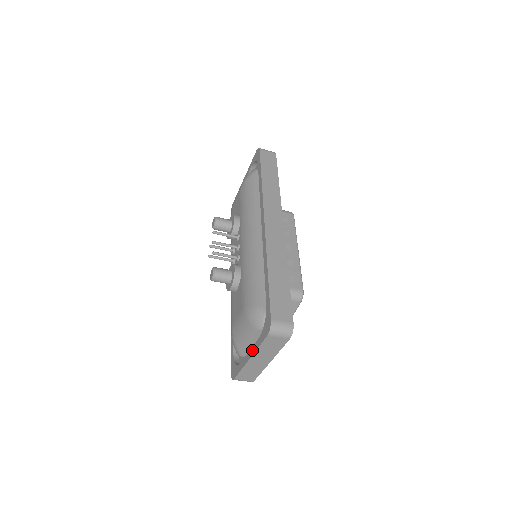
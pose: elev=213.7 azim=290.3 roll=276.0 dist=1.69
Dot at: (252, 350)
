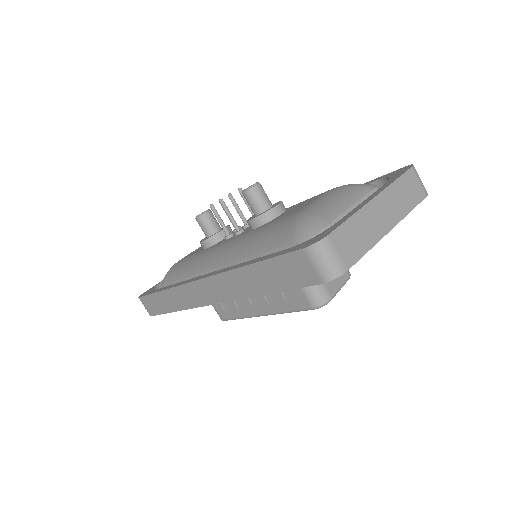
Dot at: (376, 192)
